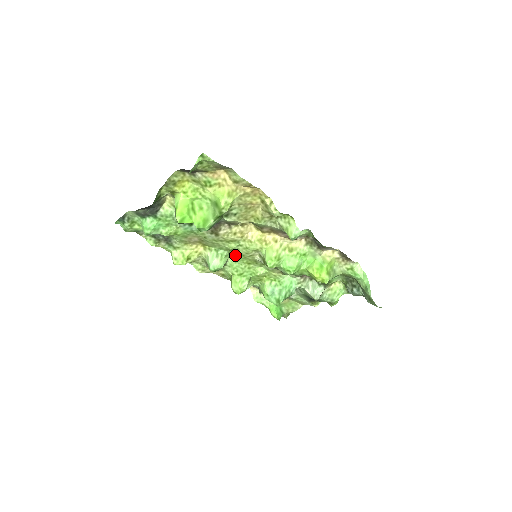
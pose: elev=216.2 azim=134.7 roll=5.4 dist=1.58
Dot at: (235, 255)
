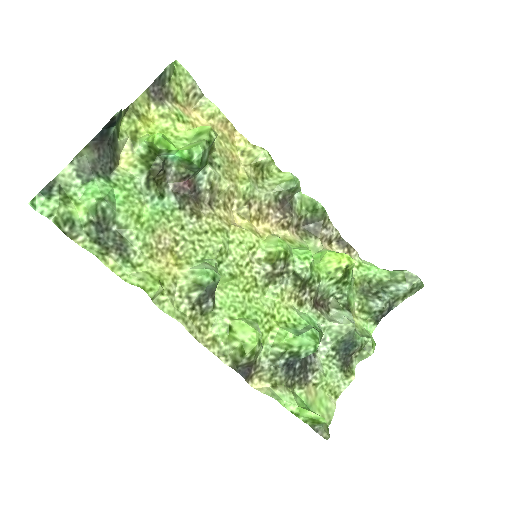
Dot at: (226, 269)
